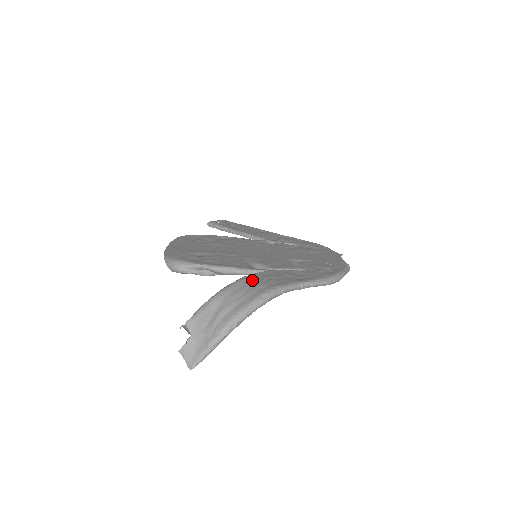
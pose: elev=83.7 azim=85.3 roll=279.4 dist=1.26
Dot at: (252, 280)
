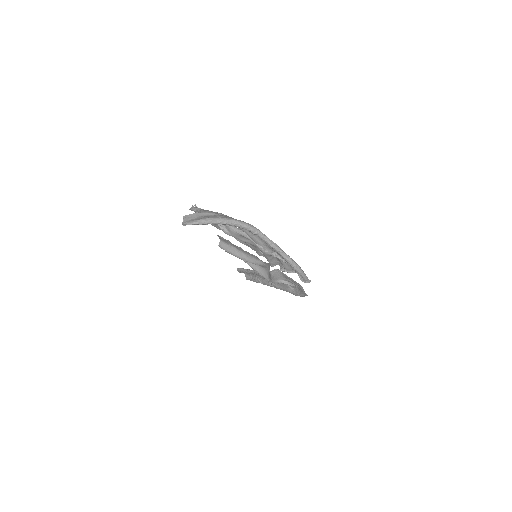
Dot at: occluded
